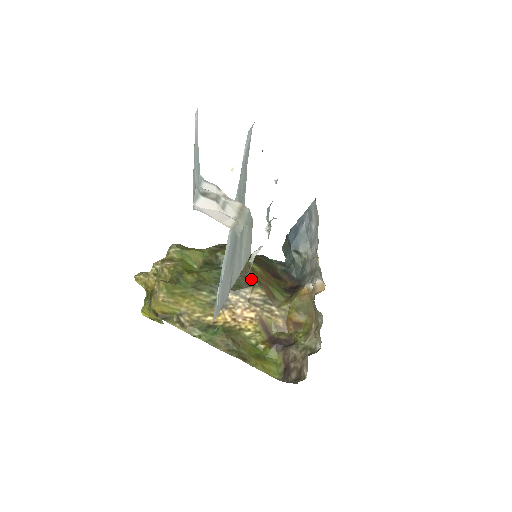
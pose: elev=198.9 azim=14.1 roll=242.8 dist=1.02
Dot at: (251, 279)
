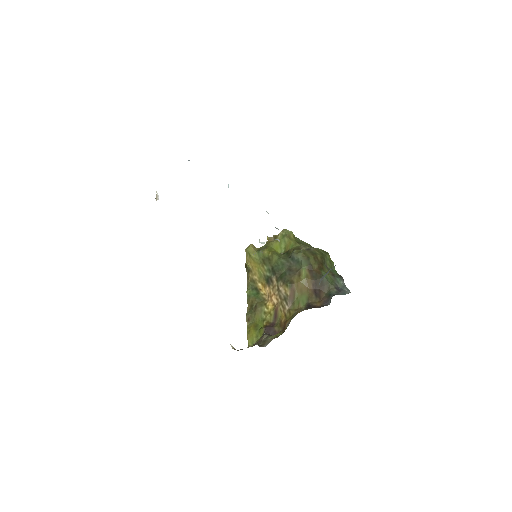
Dot at: (290, 279)
